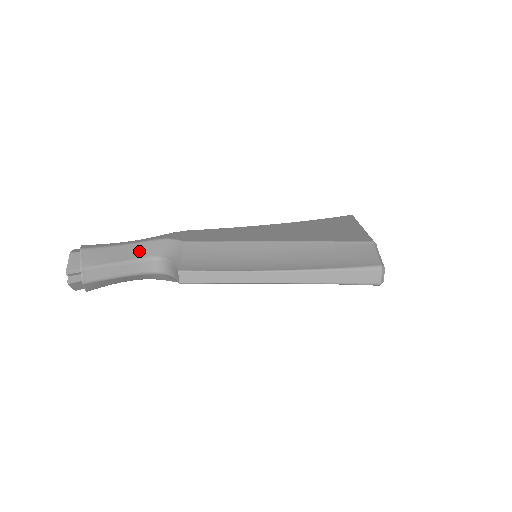
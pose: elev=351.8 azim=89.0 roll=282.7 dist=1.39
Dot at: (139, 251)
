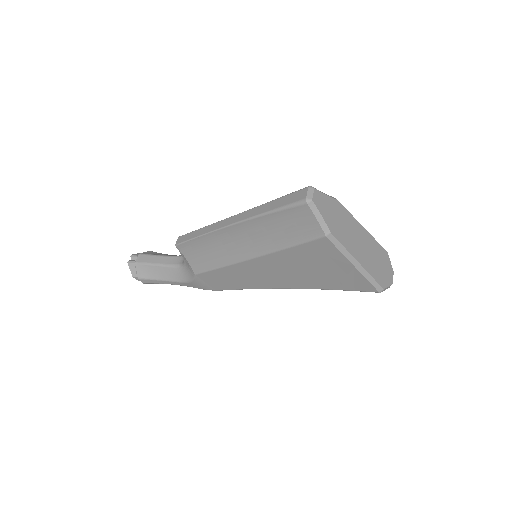
Dot at: occluded
